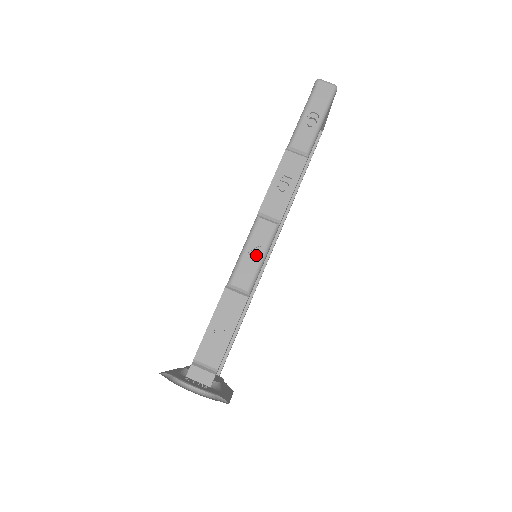
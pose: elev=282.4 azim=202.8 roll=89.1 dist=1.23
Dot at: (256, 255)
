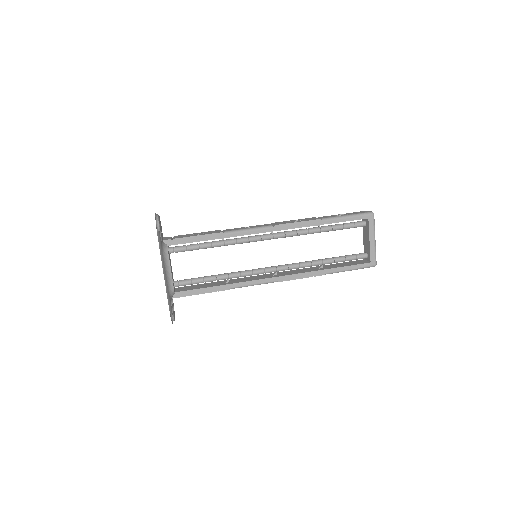
Dot at: occluded
